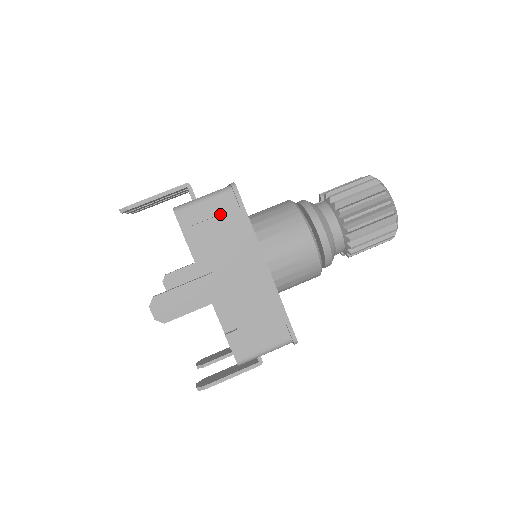
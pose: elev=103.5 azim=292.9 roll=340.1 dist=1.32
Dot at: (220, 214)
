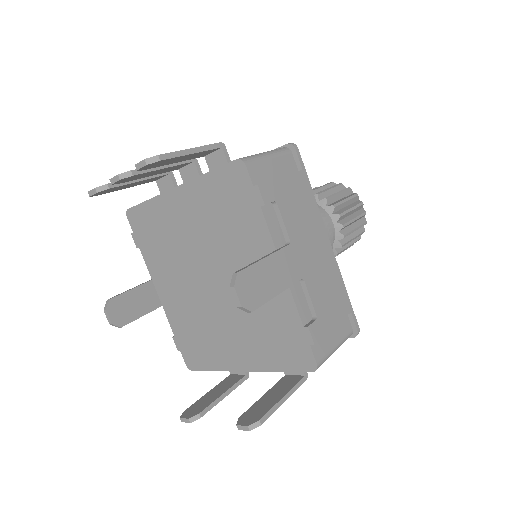
Dot at: (288, 174)
